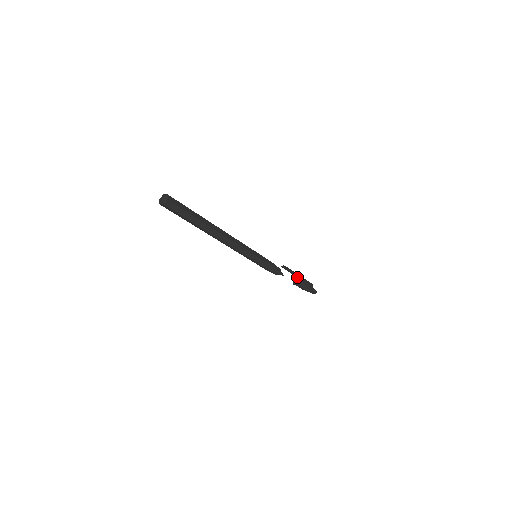
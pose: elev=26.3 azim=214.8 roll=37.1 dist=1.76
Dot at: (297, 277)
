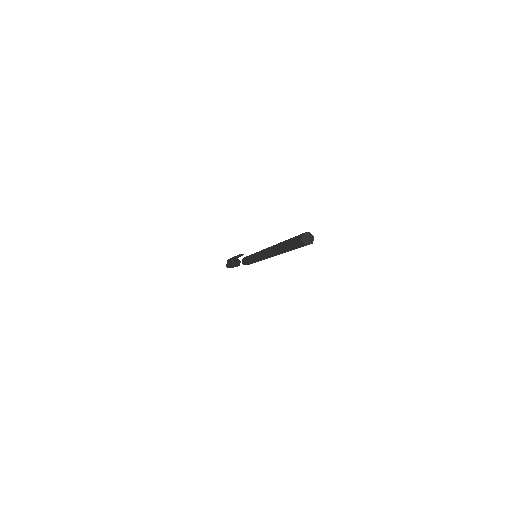
Dot at: (232, 260)
